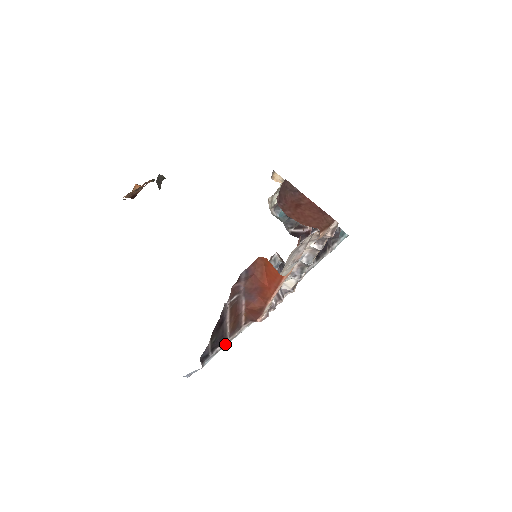
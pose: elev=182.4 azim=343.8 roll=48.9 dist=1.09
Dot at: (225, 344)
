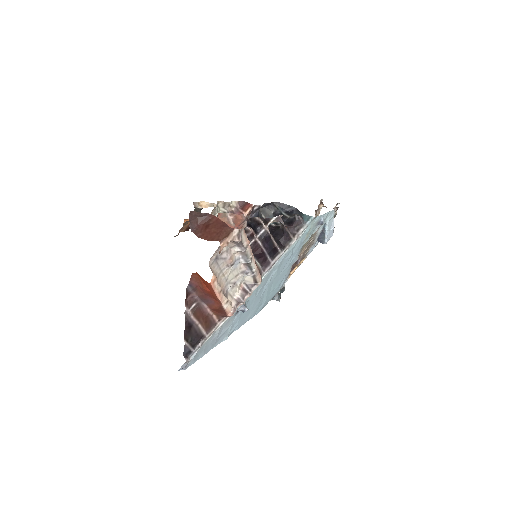
Dot at: (205, 340)
